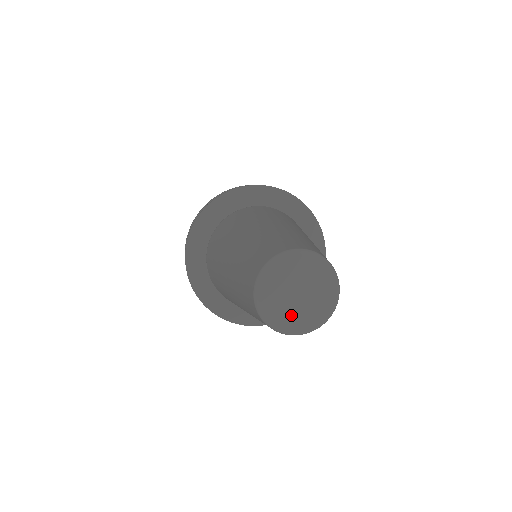
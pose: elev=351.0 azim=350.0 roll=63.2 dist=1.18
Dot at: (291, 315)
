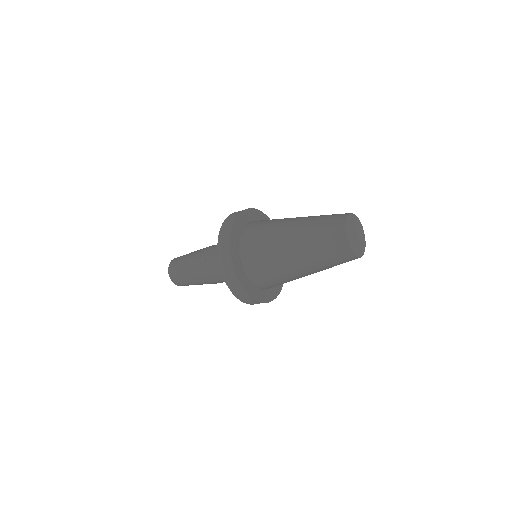
Dot at: (358, 246)
